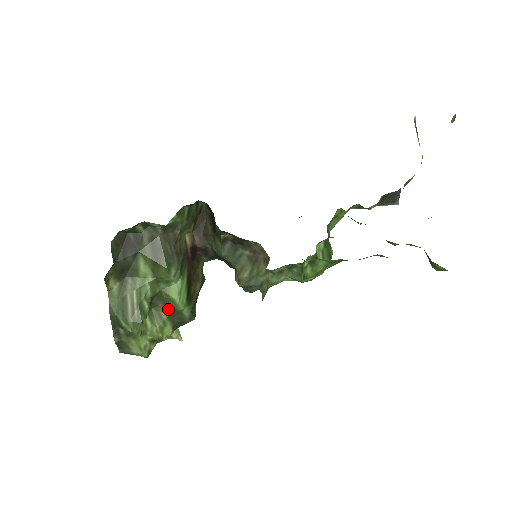
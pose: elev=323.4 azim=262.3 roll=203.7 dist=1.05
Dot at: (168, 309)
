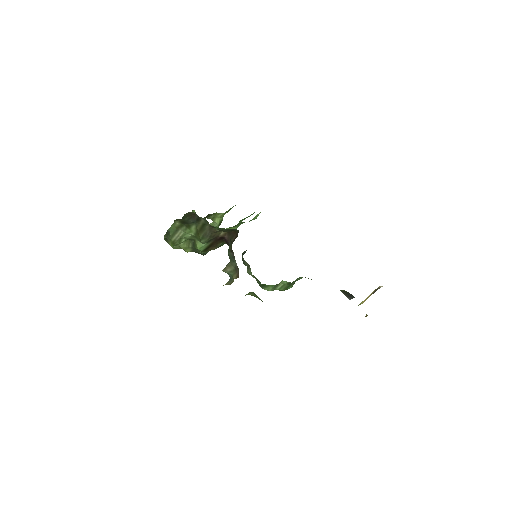
Dot at: (194, 246)
